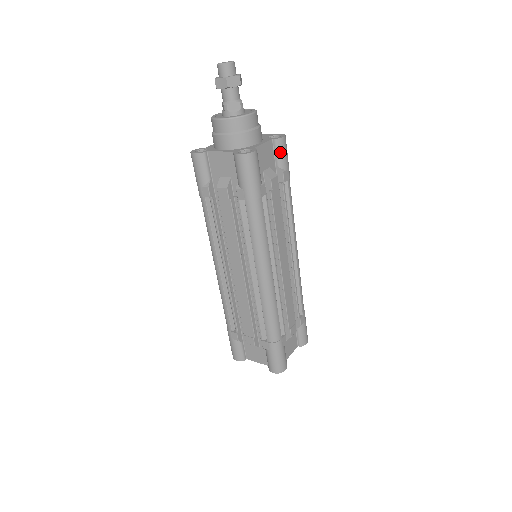
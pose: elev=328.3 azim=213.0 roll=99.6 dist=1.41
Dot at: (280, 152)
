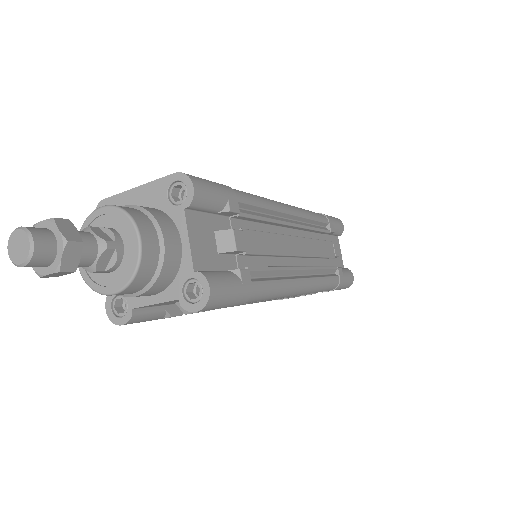
Dot at: (207, 204)
